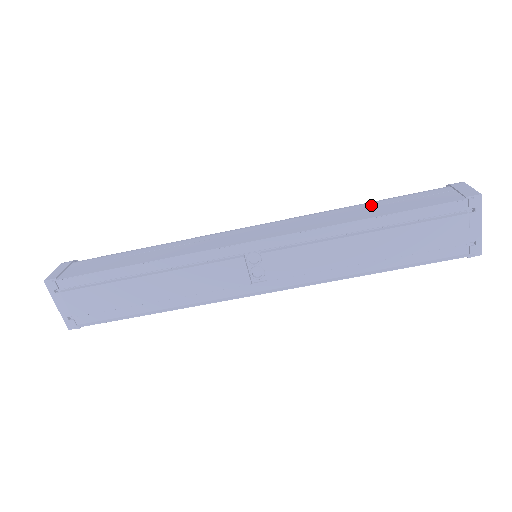
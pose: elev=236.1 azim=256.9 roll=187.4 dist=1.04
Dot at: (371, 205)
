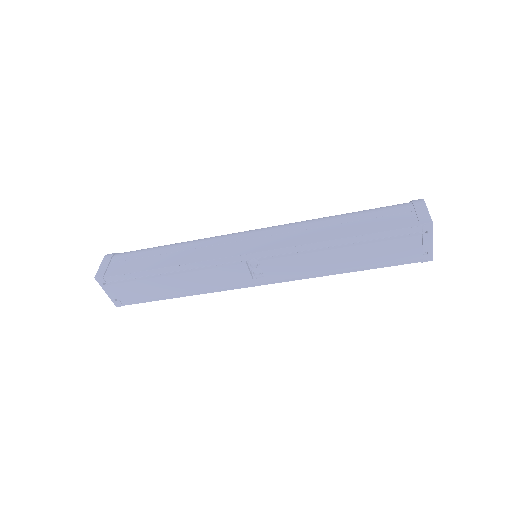
Dot at: (347, 220)
